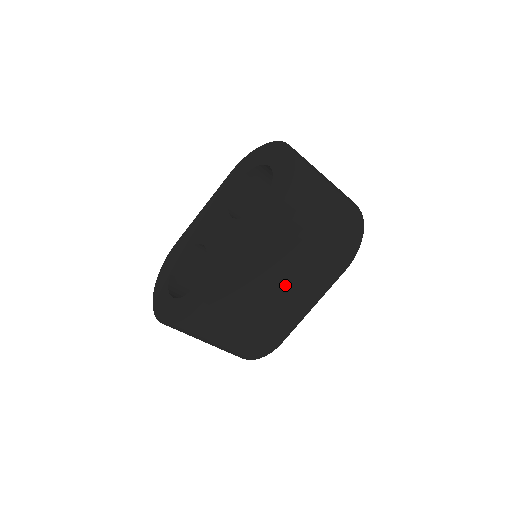
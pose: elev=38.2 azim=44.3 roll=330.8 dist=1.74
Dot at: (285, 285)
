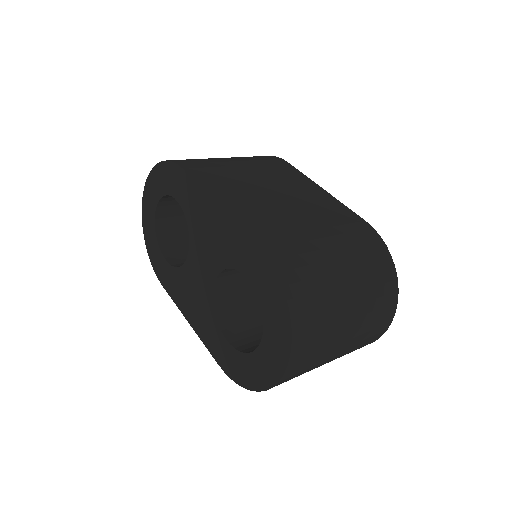
Dot at: occluded
